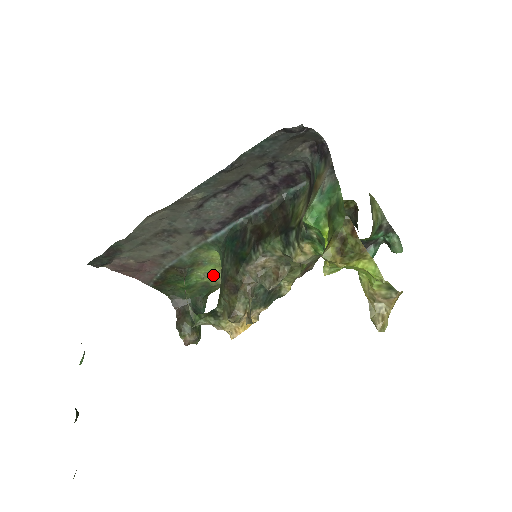
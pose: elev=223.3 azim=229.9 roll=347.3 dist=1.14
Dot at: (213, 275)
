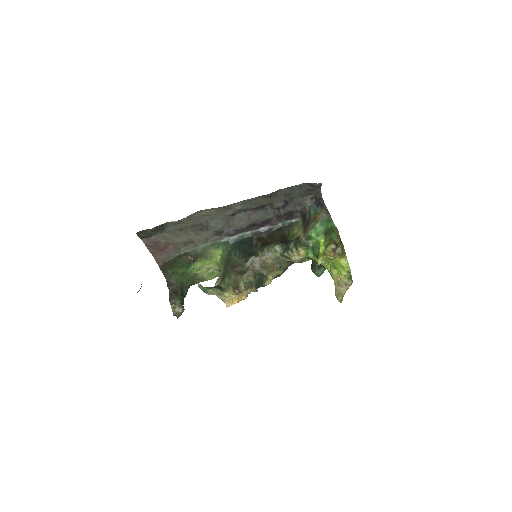
Dot at: (205, 270)
